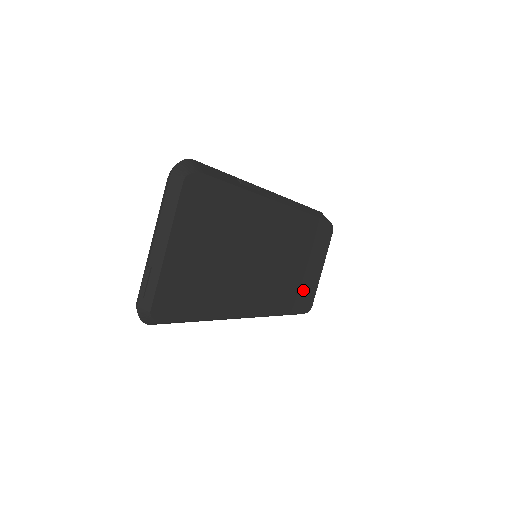
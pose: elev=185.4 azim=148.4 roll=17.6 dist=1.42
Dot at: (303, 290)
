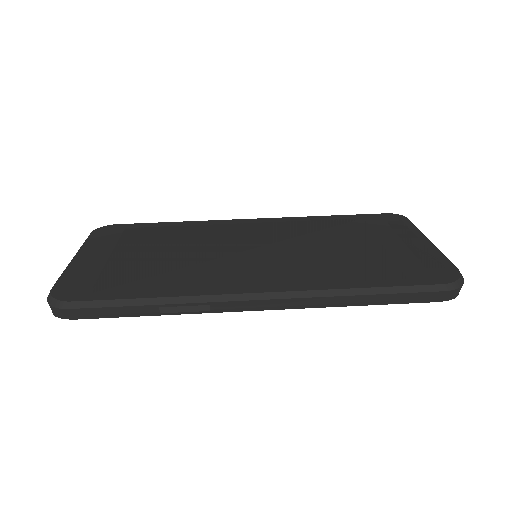
Dot at: occluded
